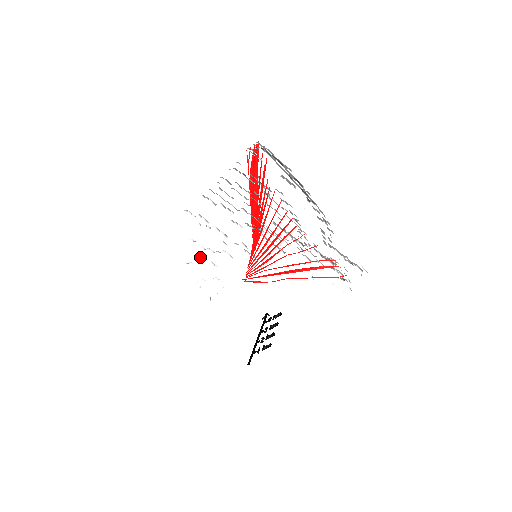
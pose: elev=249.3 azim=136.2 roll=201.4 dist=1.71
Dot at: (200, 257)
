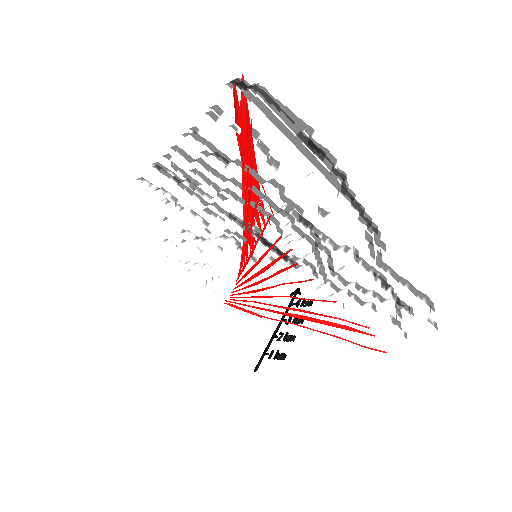
Dot at: (179, 237)
